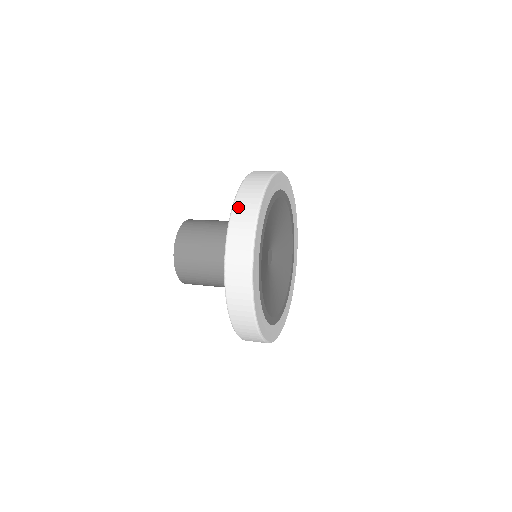
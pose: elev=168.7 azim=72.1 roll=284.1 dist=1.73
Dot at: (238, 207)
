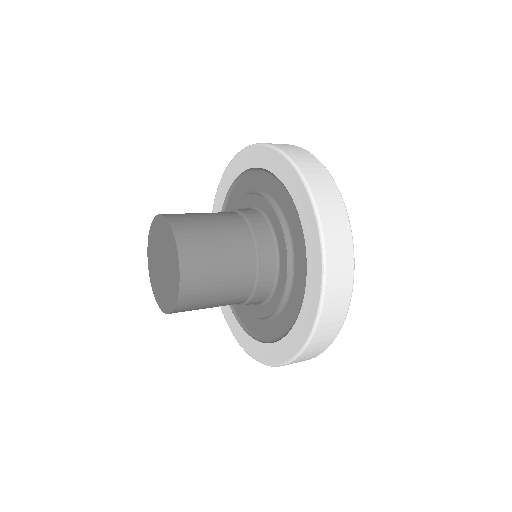
Dot at: occluded
